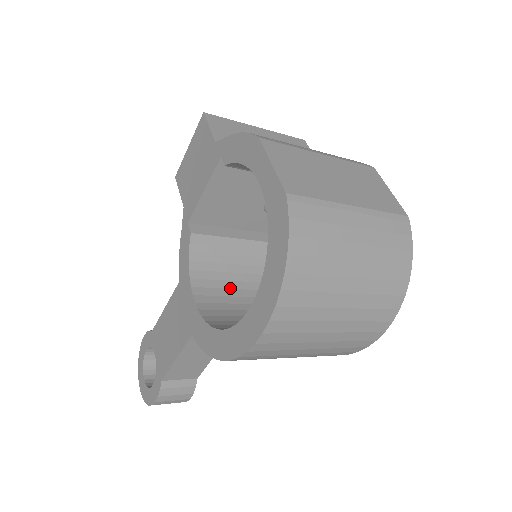
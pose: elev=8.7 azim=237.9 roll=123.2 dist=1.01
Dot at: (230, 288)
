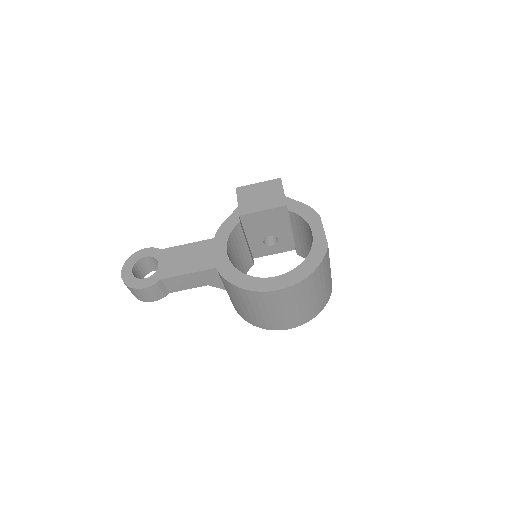
Dot at: (233, 261)
